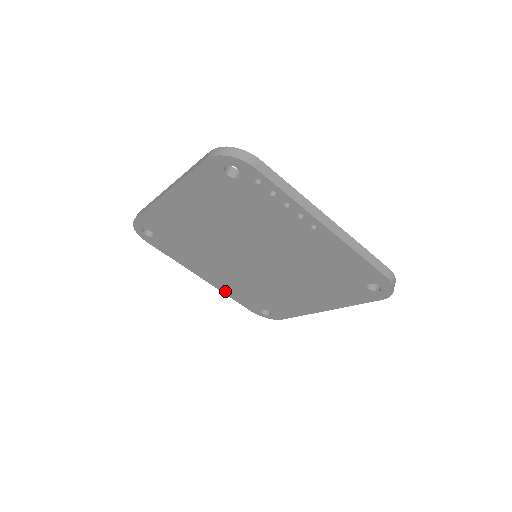
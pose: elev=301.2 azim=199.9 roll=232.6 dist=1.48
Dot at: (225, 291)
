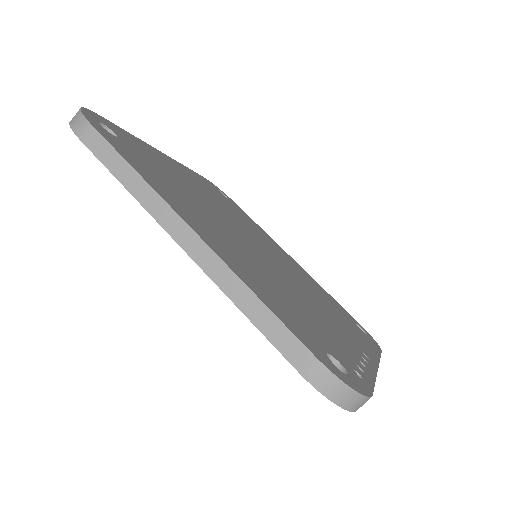
Dot at: occluded
